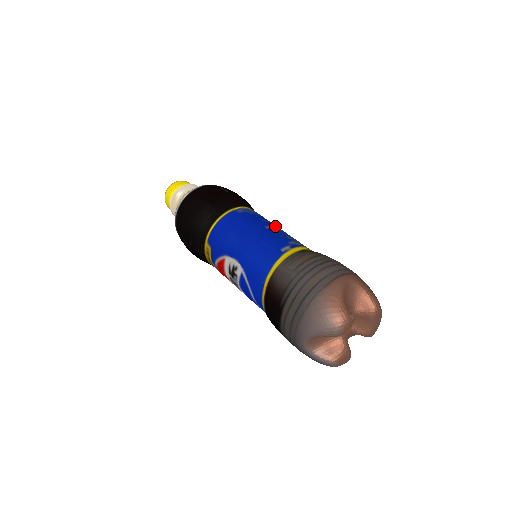
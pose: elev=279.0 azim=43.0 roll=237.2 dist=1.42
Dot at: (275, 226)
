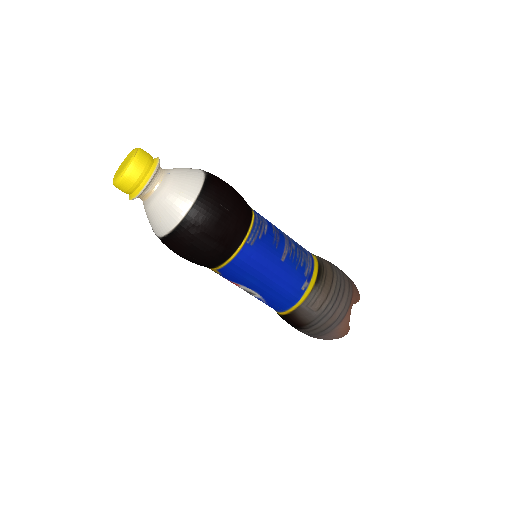
Dot at: (285, 246)
